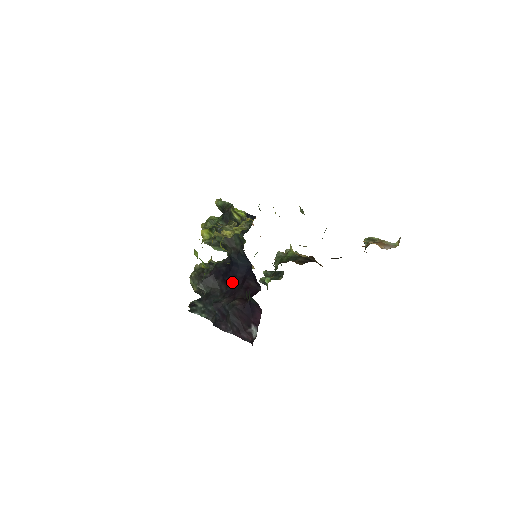
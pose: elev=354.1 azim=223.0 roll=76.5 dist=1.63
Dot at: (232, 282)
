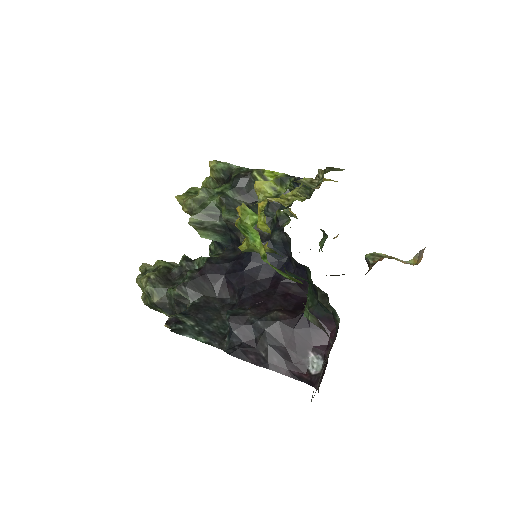
Dot at: (250, 286)
